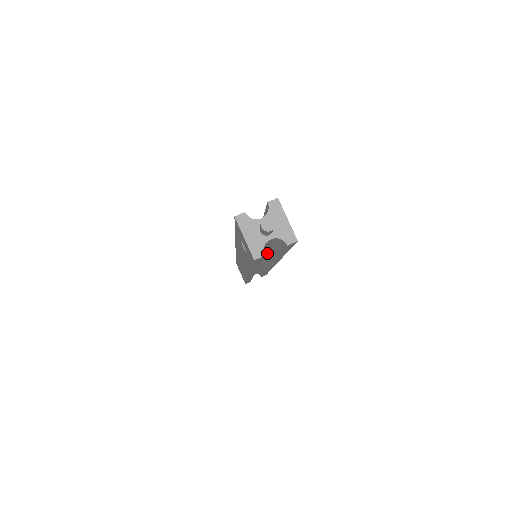
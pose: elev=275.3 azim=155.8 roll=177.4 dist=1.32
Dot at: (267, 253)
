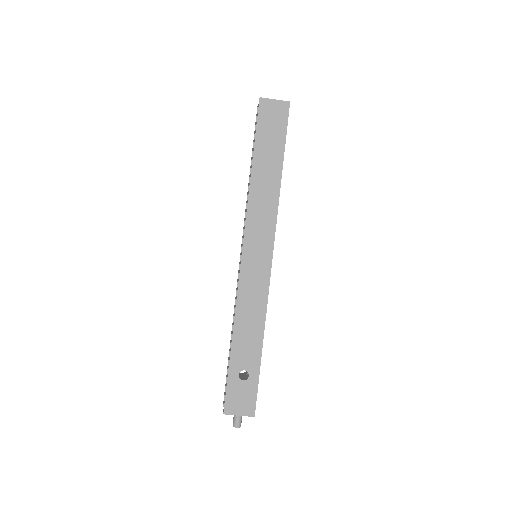
Dot at: occluded
